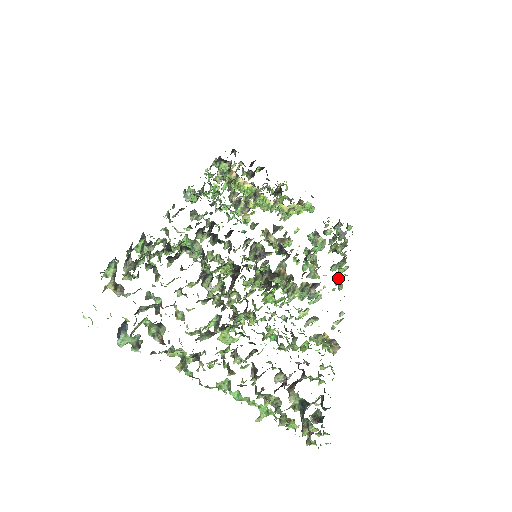
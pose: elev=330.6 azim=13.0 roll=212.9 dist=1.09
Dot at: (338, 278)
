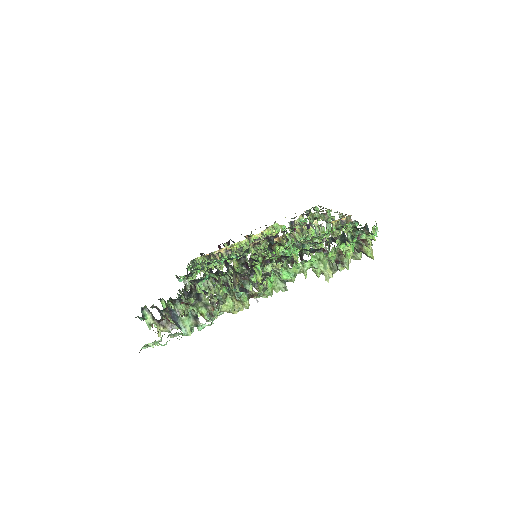
Dot at: (326, 217)
